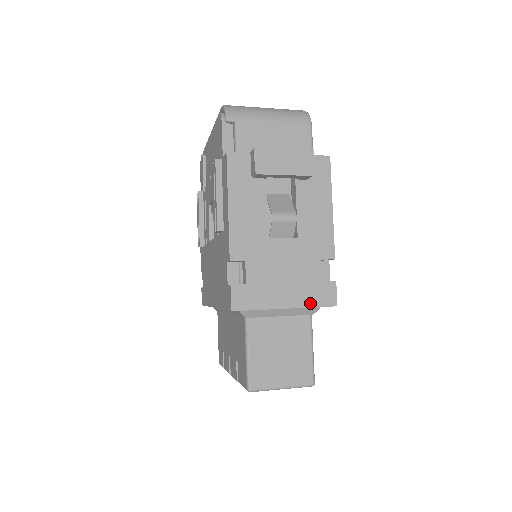
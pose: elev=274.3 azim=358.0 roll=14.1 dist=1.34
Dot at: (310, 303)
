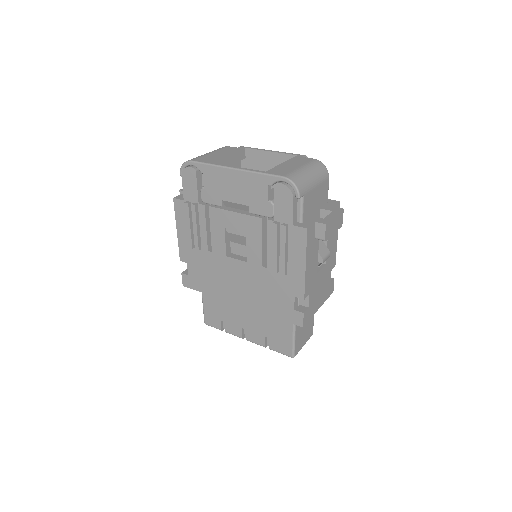
Dot at: (326, 298)
